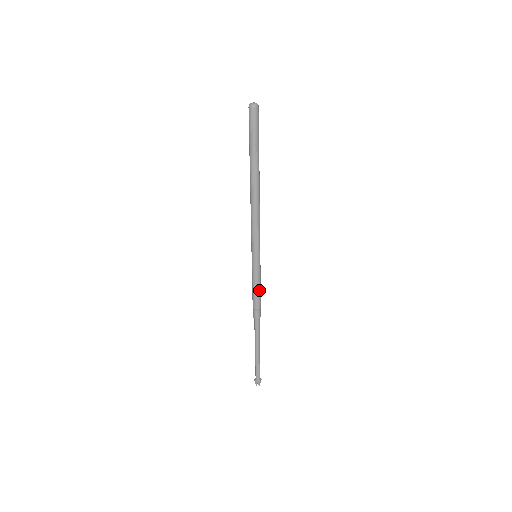
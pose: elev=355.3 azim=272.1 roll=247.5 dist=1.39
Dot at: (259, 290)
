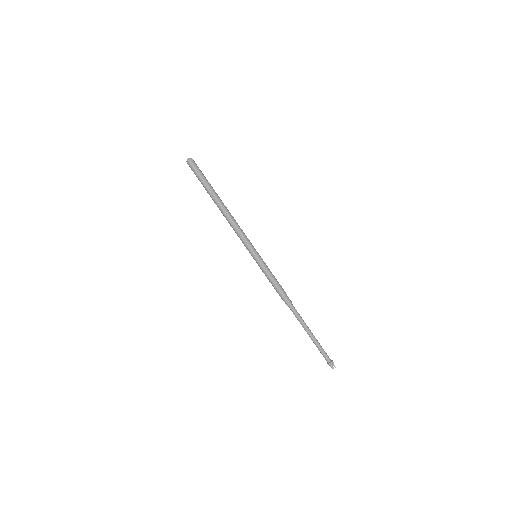
Dot at: (274, 281)
